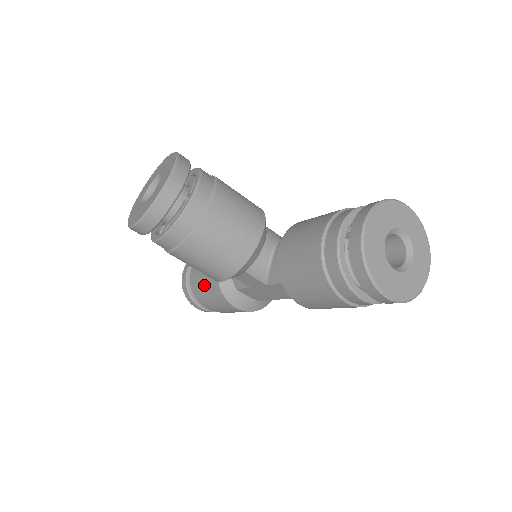
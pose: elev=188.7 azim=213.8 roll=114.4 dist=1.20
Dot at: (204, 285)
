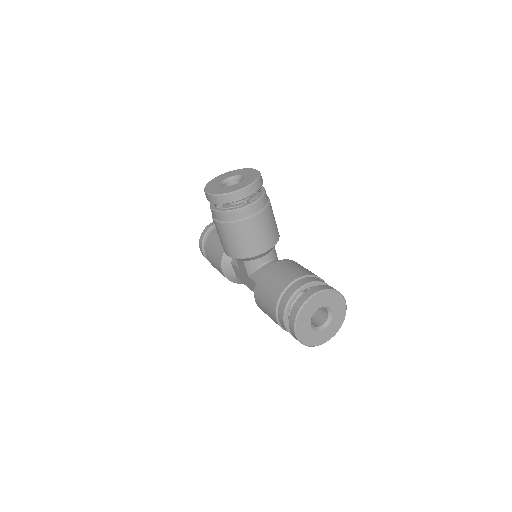
Dot at: (216, 244)
